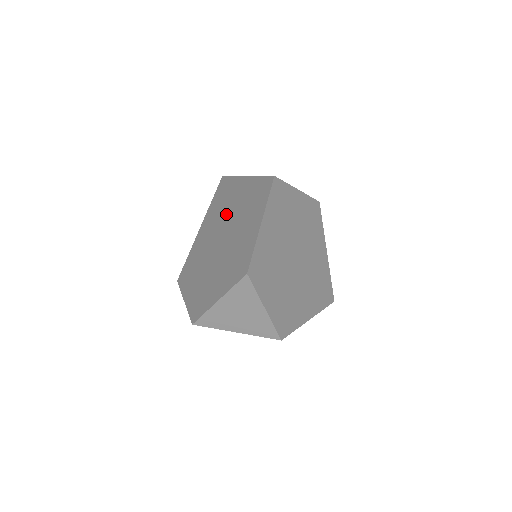
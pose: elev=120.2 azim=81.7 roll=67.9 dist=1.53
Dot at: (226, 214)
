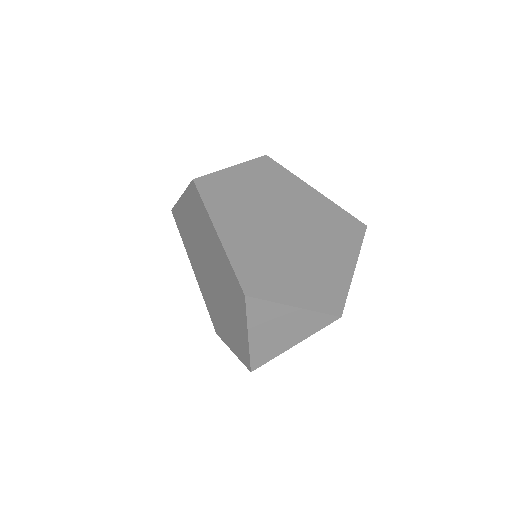
Dot at: (196, 245)
